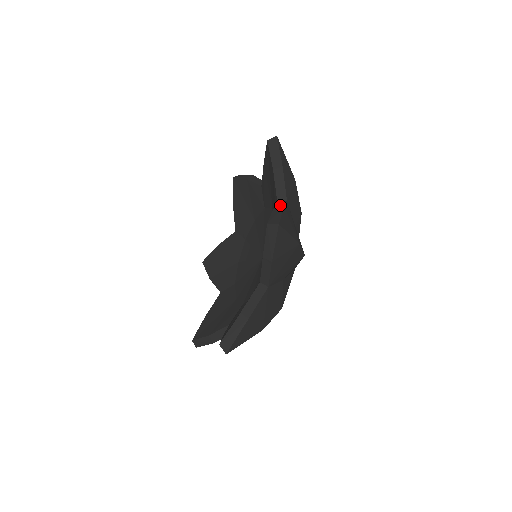
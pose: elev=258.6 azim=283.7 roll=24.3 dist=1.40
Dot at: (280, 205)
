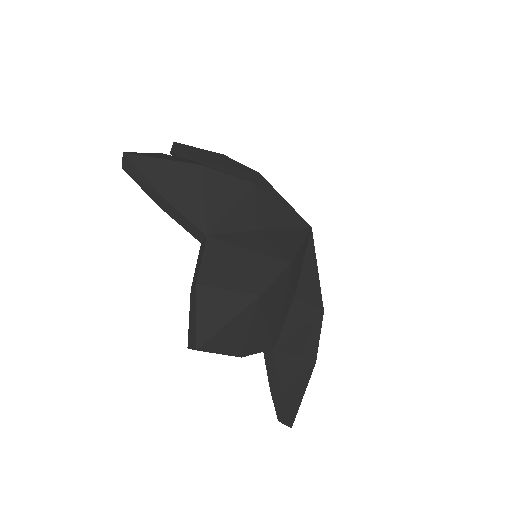
Dot at: occluded
